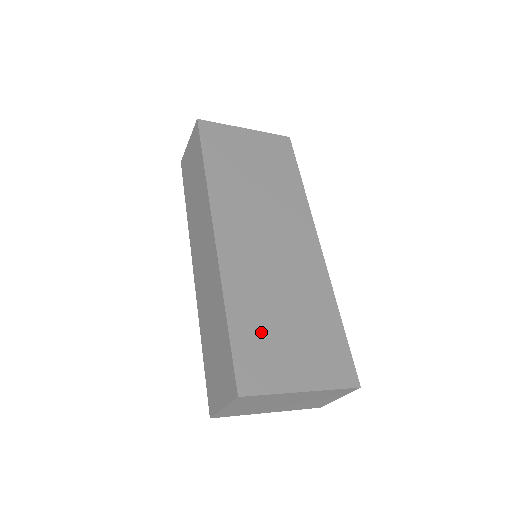
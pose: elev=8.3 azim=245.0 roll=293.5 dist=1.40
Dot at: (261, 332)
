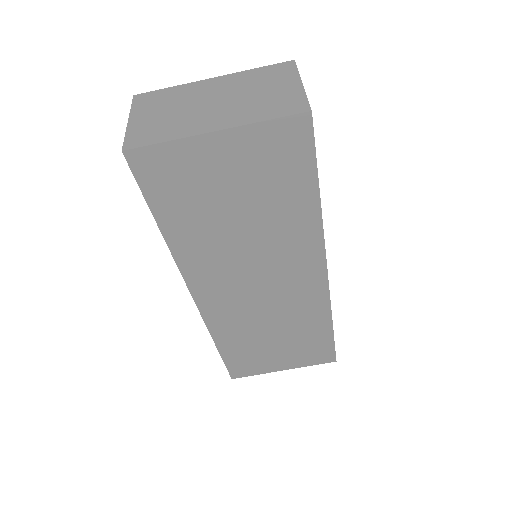
Dot at: occluded
